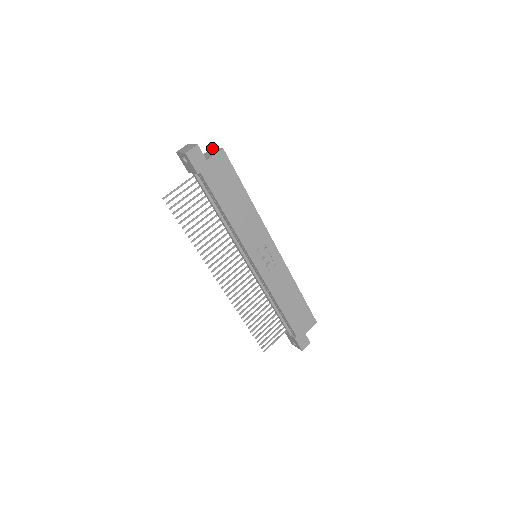
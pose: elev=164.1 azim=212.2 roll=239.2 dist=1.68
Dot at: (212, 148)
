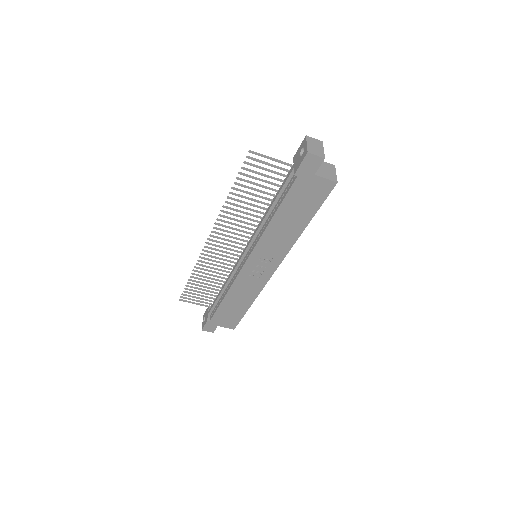
Dot at: (334, 166)
